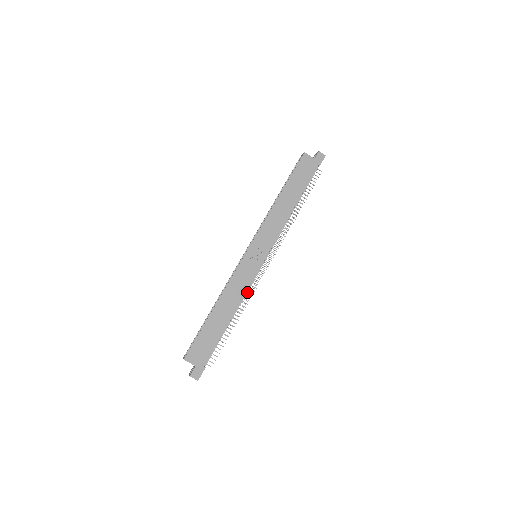
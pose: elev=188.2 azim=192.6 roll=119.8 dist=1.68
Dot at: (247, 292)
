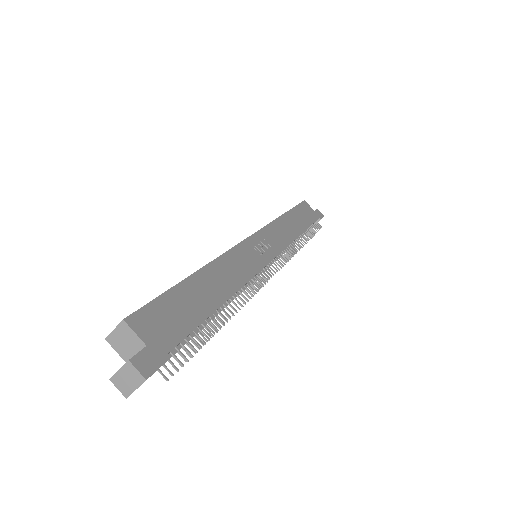
Dot at: occluded
